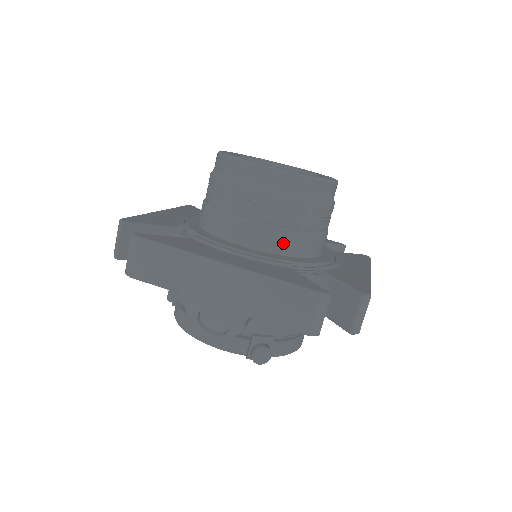
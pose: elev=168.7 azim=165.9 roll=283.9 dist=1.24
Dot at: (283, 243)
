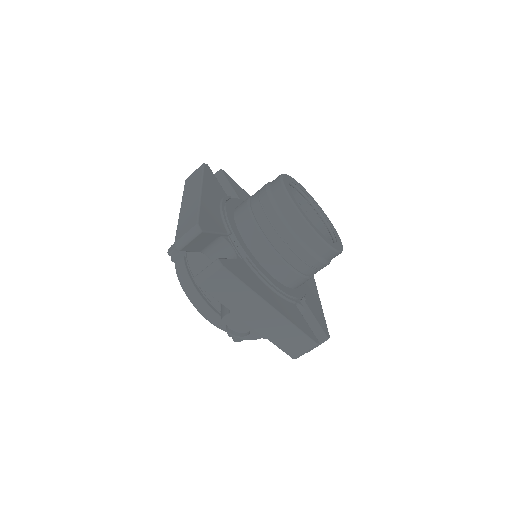
Dot at: (296, 282)
